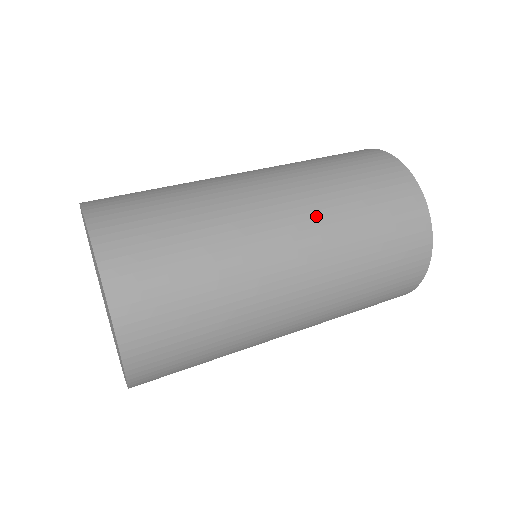
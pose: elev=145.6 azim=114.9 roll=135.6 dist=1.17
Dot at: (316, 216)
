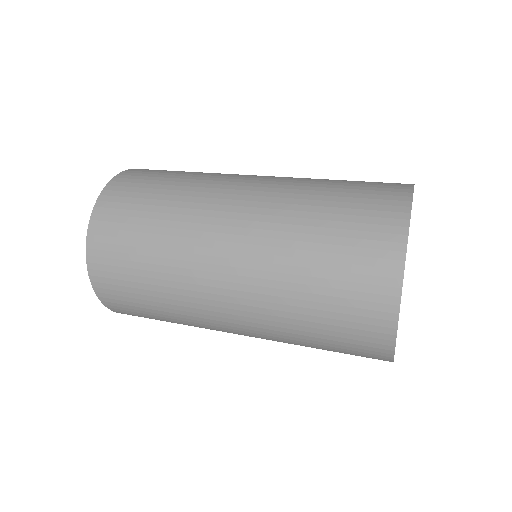
Dot at: (266, 227)
